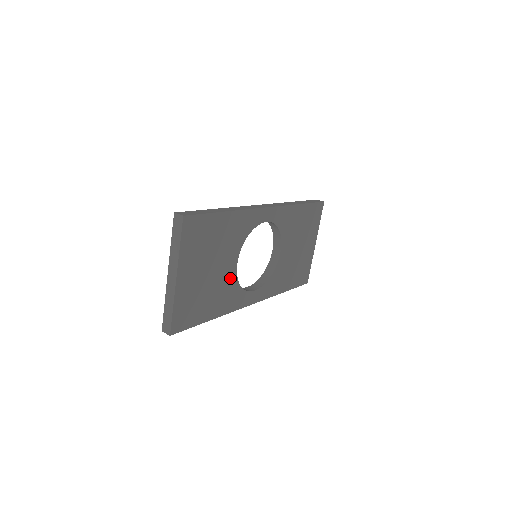
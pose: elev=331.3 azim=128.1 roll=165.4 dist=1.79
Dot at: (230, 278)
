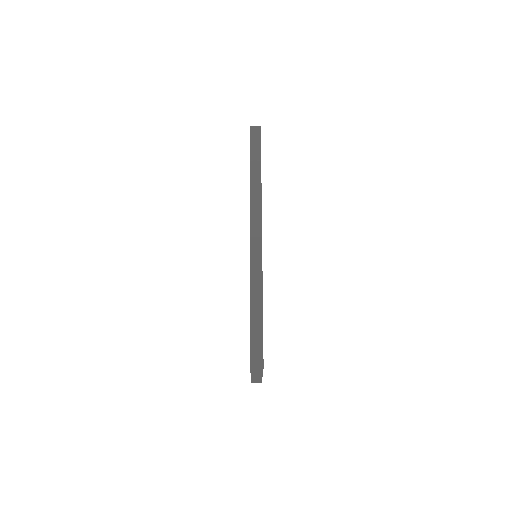
Dot at: occluded
